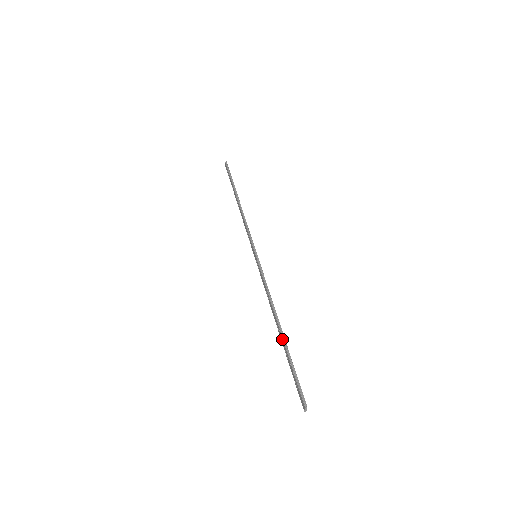
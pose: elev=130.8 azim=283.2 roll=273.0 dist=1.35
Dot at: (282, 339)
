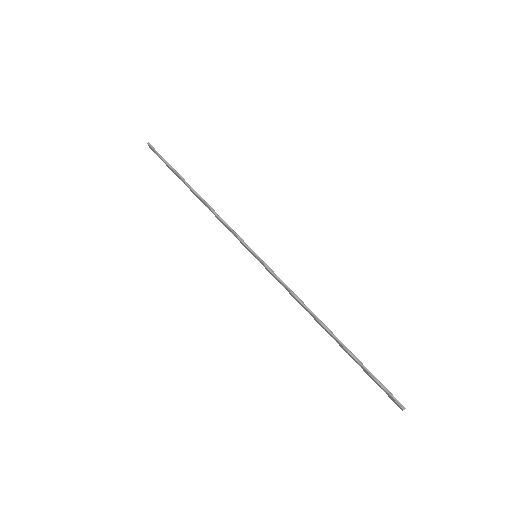
Dot at: (340, 345)
